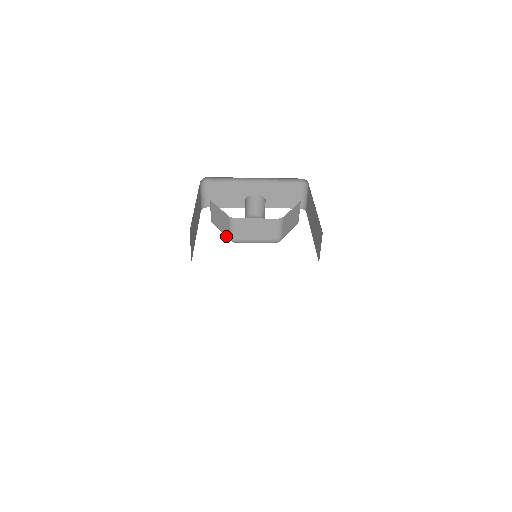
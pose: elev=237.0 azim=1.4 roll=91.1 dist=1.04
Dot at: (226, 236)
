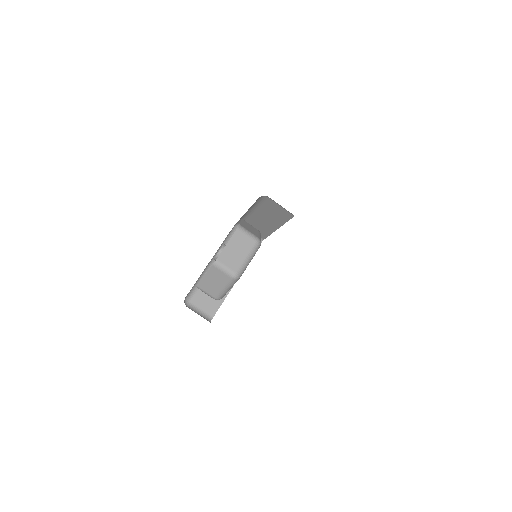
Dot at: (230, 283)
